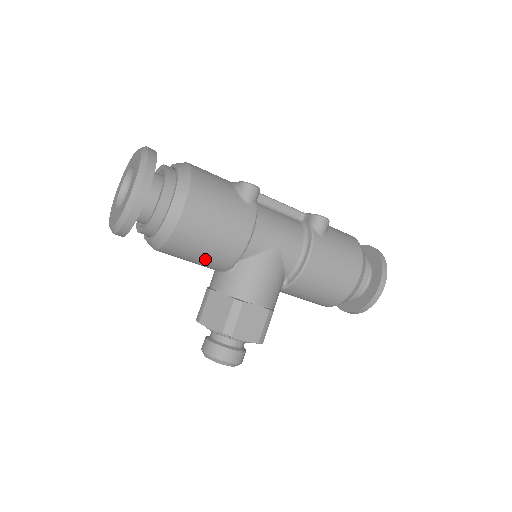
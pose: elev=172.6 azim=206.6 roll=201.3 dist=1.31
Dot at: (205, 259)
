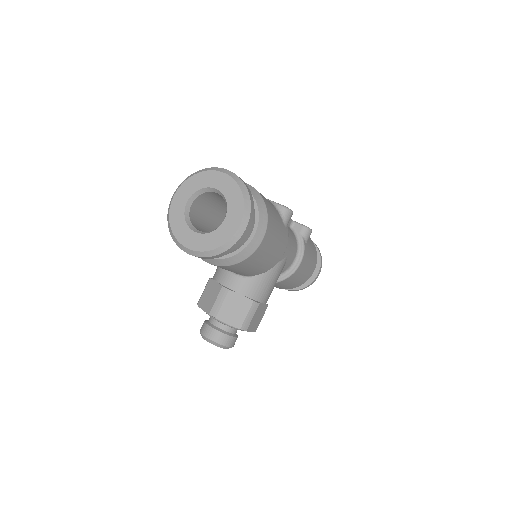
Dot at: (245, 272)
